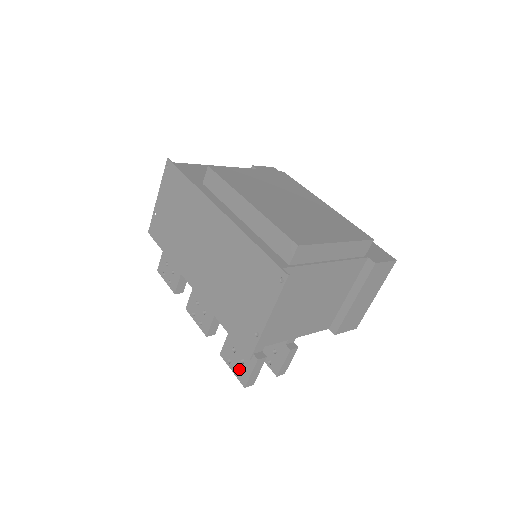
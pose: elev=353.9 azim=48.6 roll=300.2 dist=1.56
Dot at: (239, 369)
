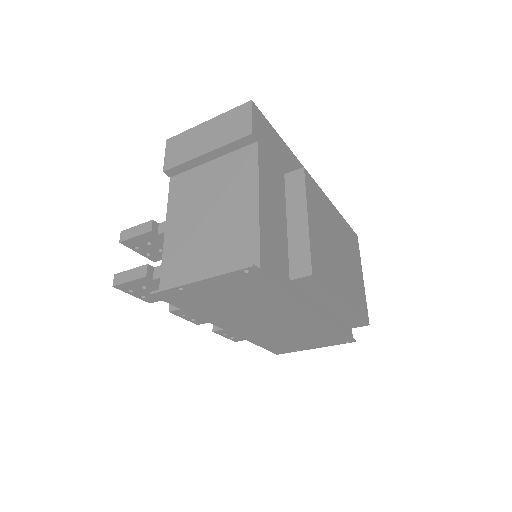
Dot at: (236, 338)
